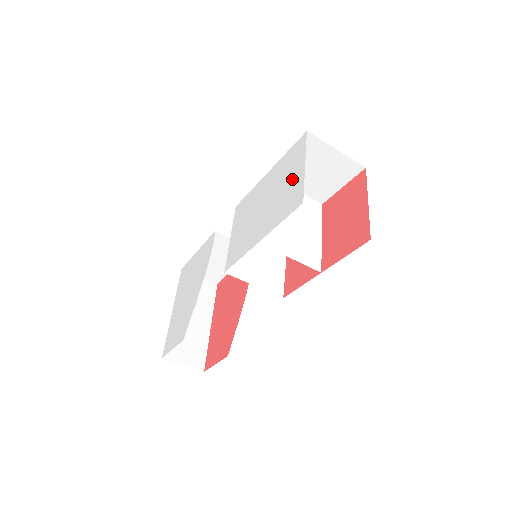
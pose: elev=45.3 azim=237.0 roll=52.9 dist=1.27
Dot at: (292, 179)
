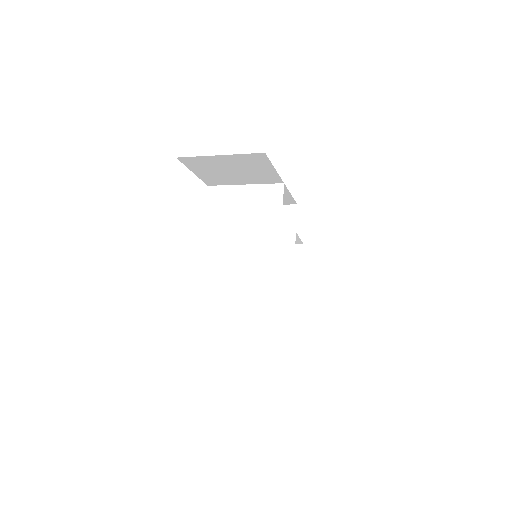
Dot at: occluded
